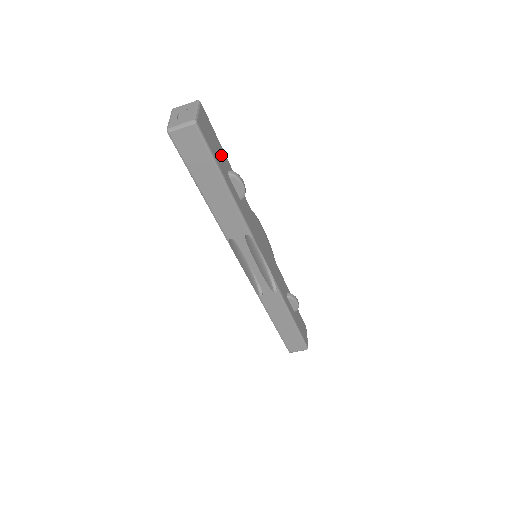
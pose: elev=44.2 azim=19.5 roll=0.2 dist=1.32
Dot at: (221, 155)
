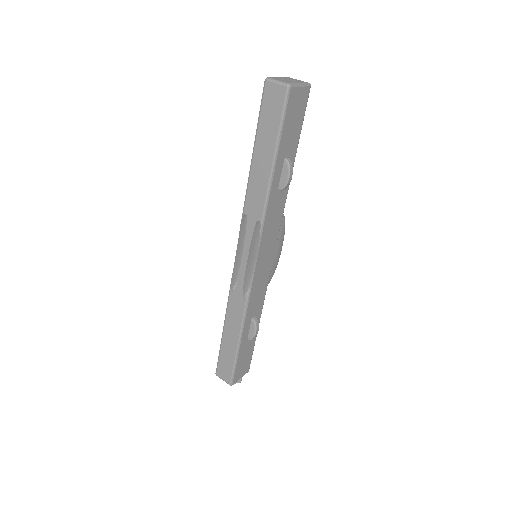
Dot at: (292, 139)
